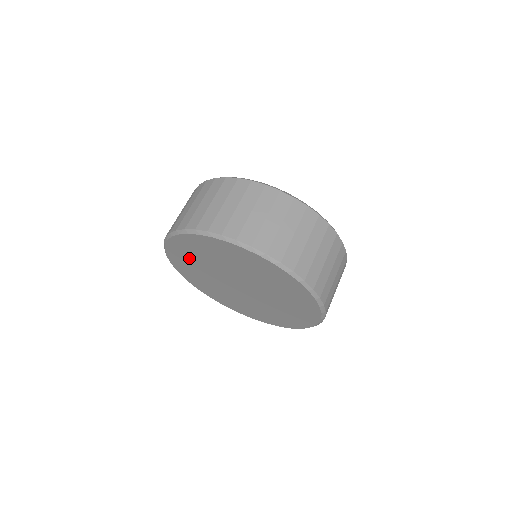
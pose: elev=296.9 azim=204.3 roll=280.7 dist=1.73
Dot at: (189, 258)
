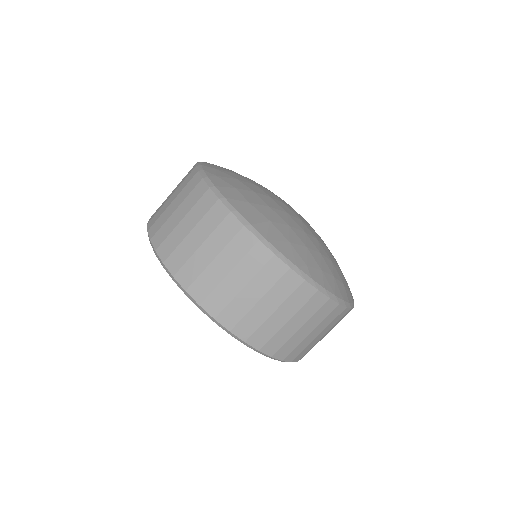
Dot at: occluded
